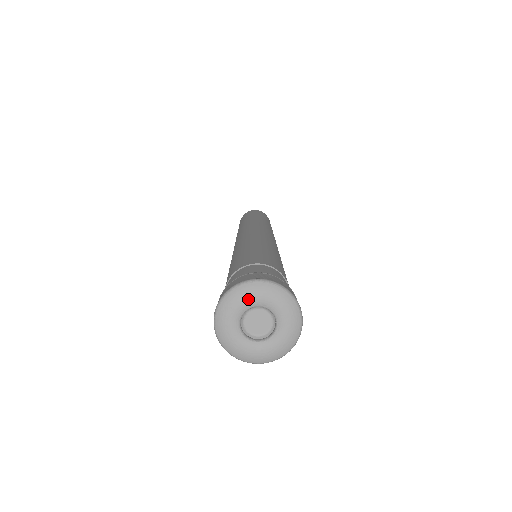
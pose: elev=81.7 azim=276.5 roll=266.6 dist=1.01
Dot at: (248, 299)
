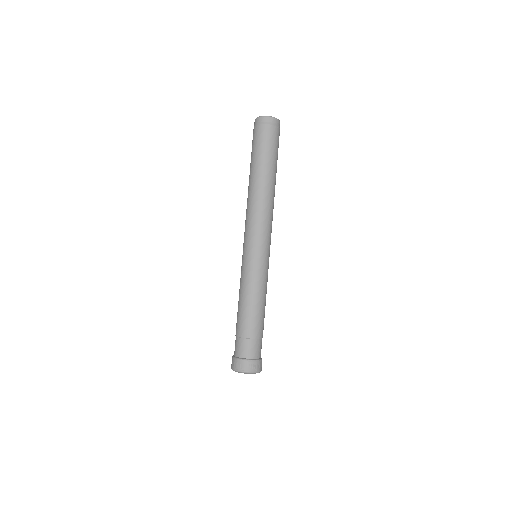
Dot at: occluded
